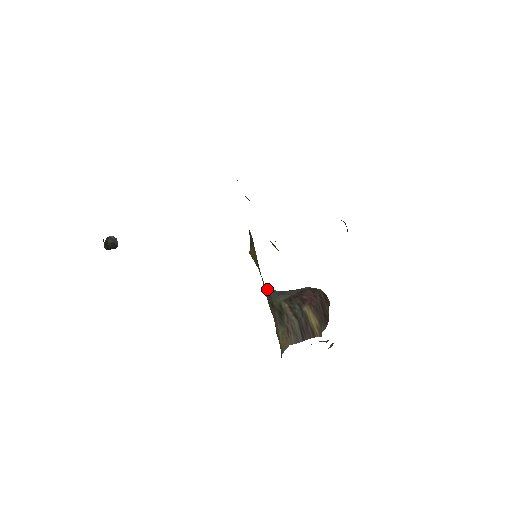
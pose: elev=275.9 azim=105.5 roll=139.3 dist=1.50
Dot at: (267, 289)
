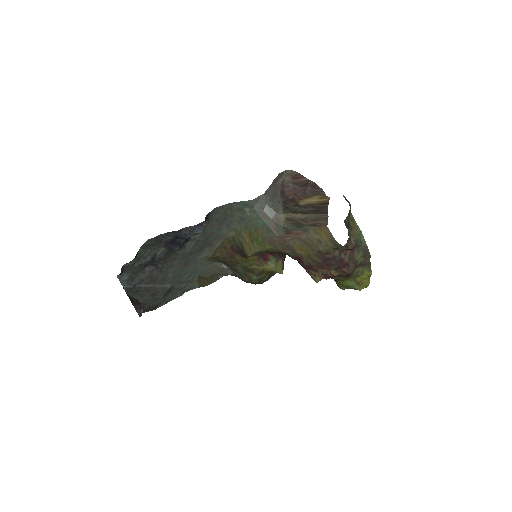
Dot at: (268, 221)
